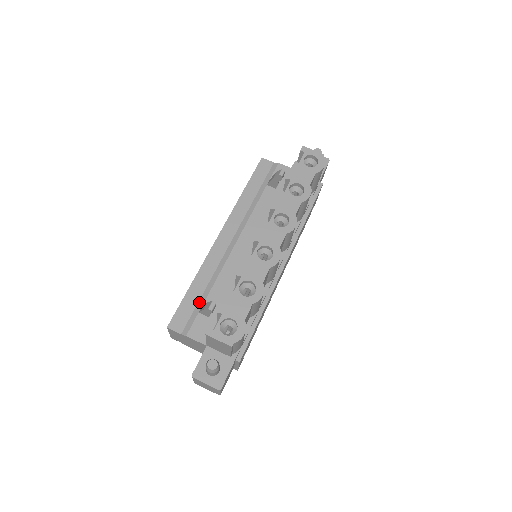
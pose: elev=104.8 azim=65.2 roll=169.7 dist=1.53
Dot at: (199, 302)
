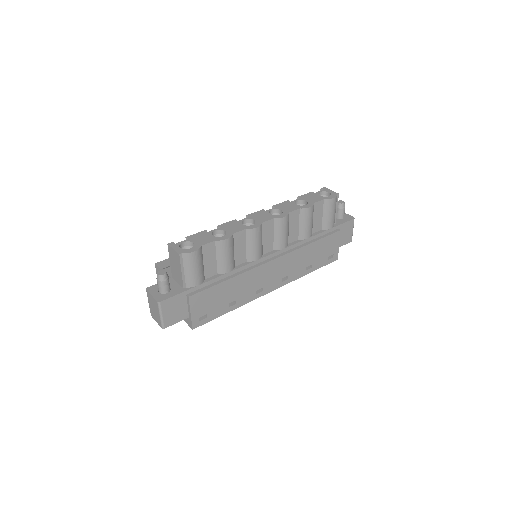
Dot at: occluded
